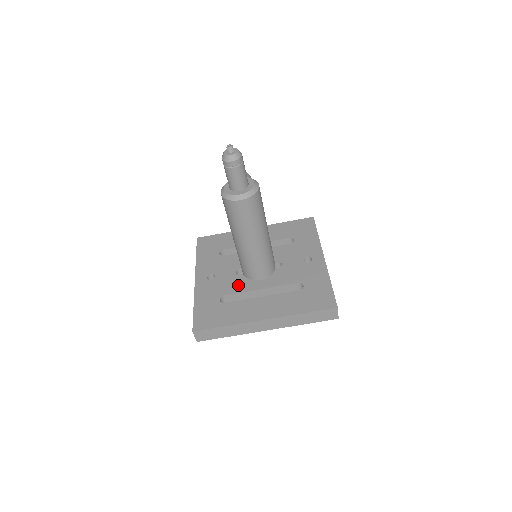
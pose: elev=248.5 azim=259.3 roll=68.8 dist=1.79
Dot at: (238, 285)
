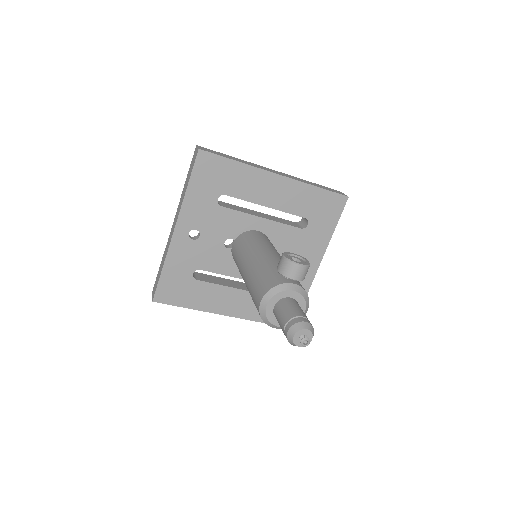
Dot at: (220, 263)
